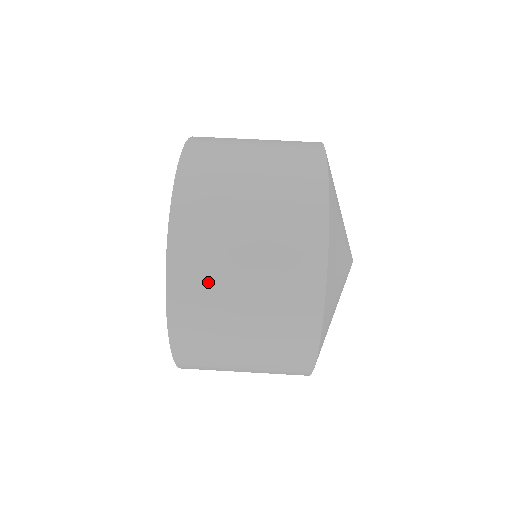
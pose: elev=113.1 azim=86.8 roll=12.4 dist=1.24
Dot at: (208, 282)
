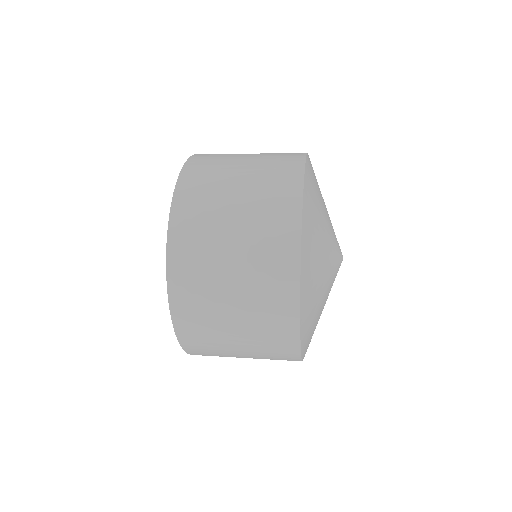
Dot at: (217, 160)
